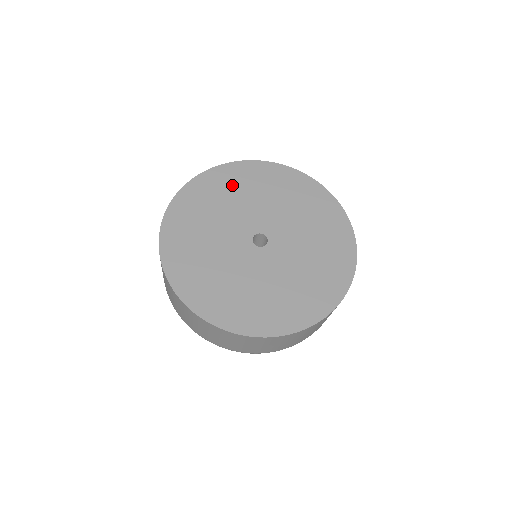
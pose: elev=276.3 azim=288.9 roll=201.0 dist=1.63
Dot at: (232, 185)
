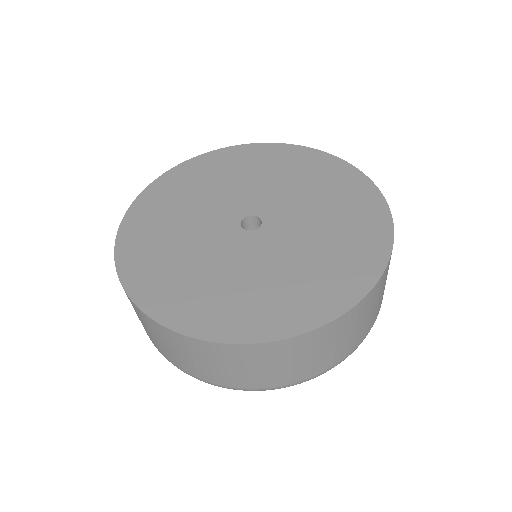
Dot at: (286, 165)
